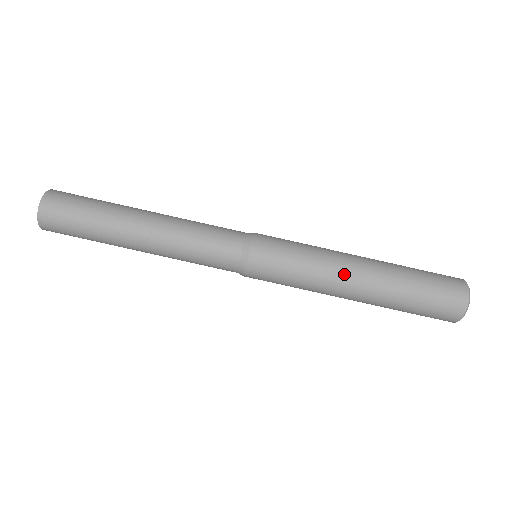
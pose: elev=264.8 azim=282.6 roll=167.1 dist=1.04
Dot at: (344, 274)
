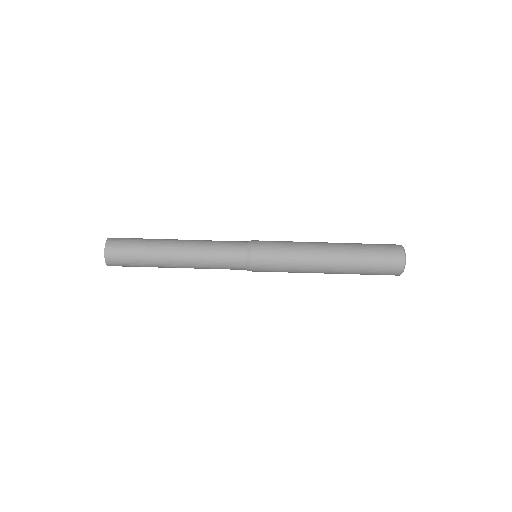
Dot at: (317, 267)
